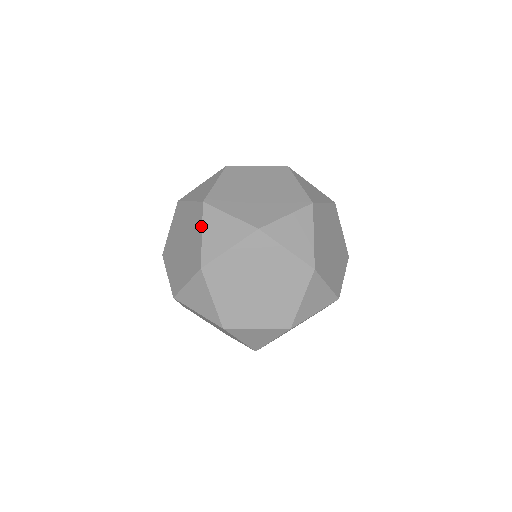
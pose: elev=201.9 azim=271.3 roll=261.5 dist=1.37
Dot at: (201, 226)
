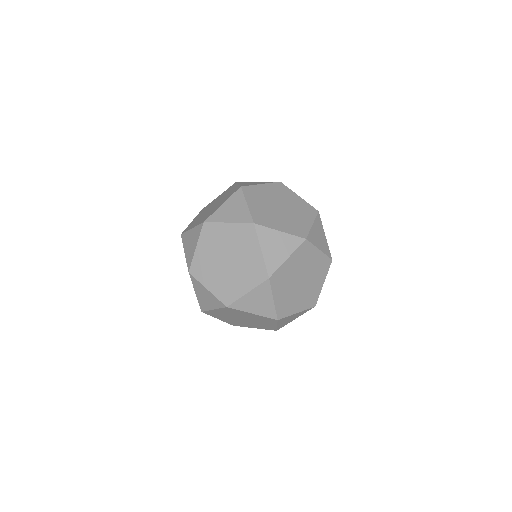
Dot at: (258, 244)
